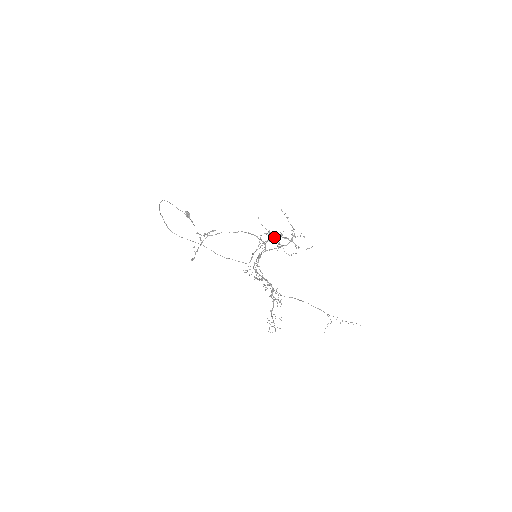
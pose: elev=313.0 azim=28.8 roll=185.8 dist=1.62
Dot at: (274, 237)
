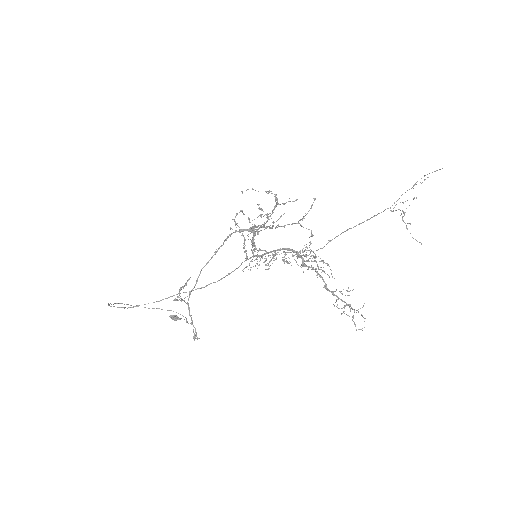
Dot at: occluded
